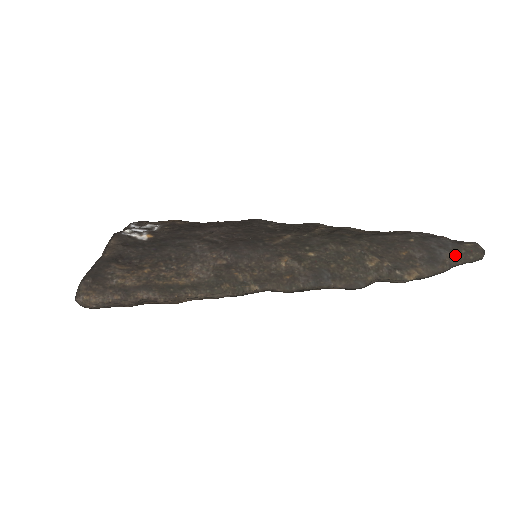
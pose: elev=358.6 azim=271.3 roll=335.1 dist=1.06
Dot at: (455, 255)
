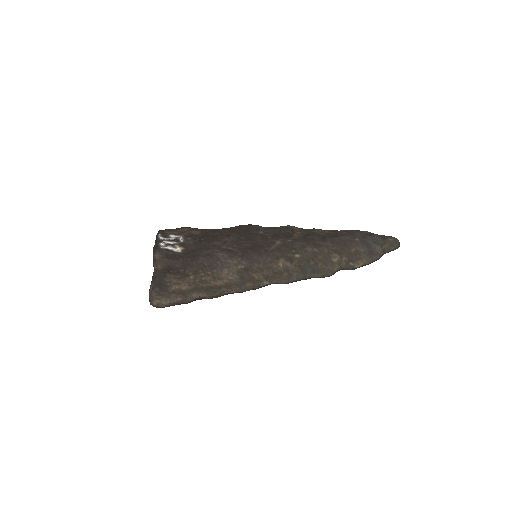
Dot at: (383, 248)
